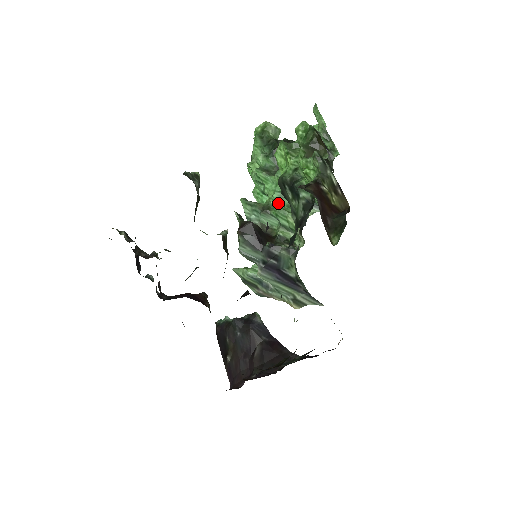
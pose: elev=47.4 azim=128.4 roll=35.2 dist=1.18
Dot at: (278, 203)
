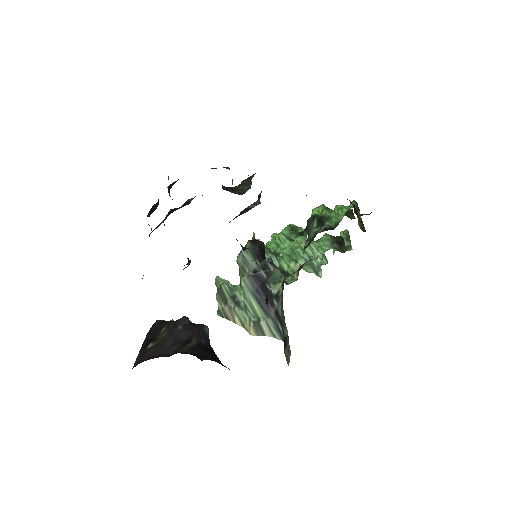
Dot at: occluded
